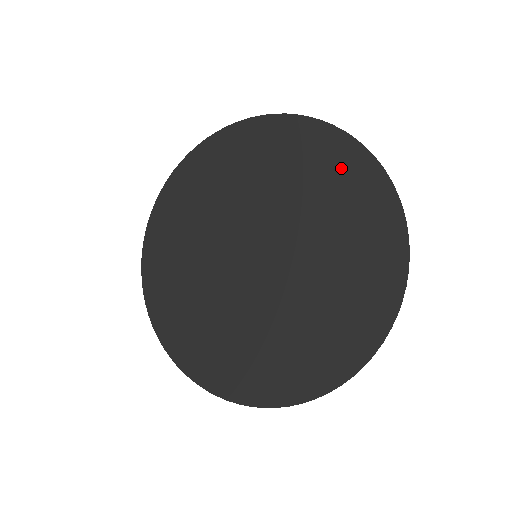
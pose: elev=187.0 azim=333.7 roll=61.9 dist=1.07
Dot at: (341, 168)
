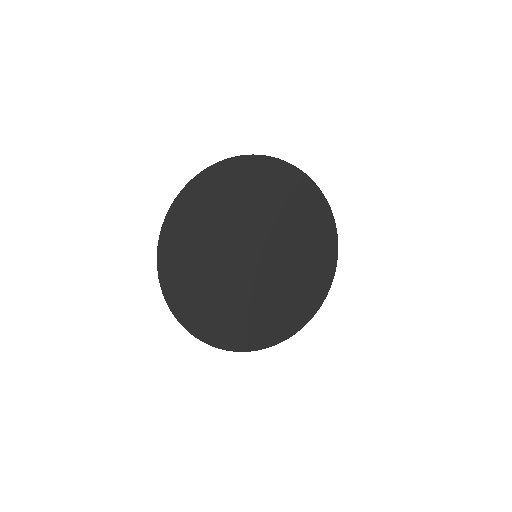
Dot at: (320, 275)
